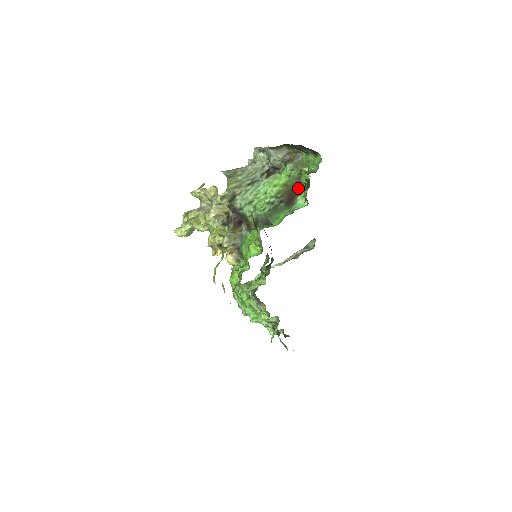
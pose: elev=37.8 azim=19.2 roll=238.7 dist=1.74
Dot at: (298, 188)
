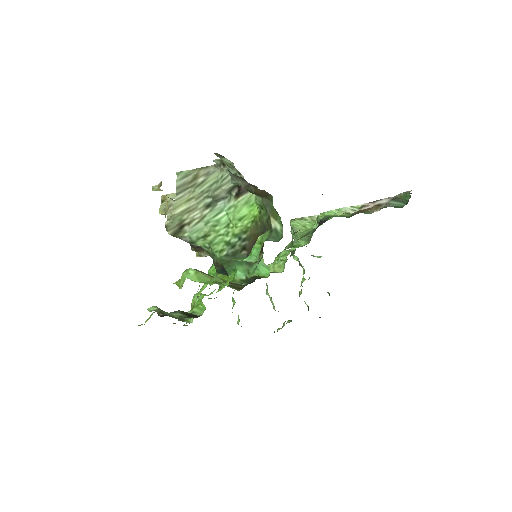
Dot at: occluded
